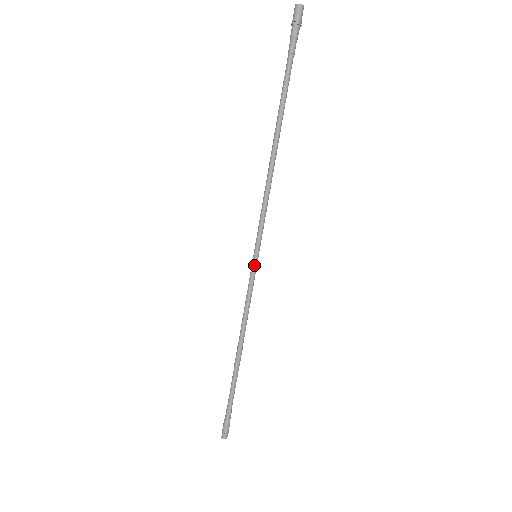
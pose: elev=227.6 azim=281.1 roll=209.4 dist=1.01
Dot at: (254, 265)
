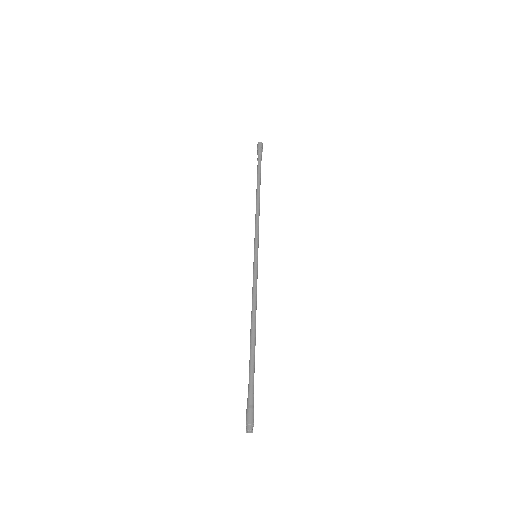
Dot at: (255, 260)
